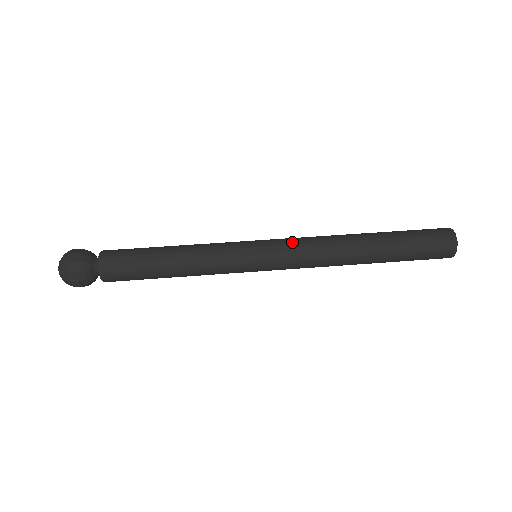
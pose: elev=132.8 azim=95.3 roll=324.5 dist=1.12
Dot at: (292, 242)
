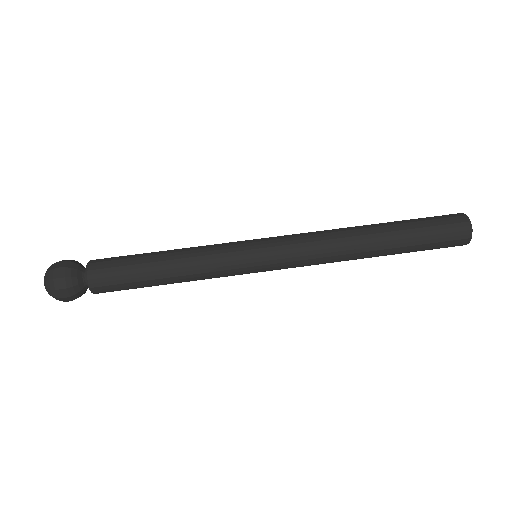
Dot at: (294, 241)
